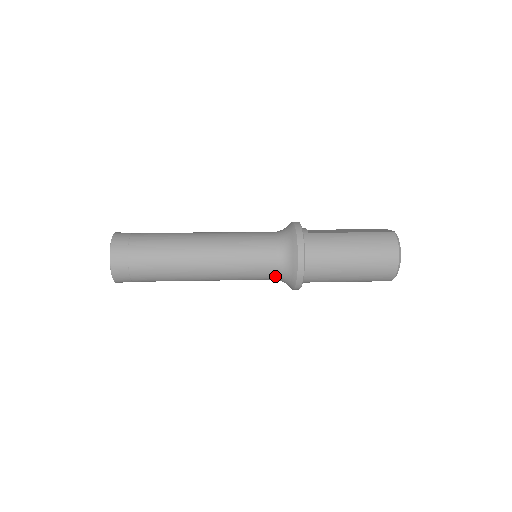
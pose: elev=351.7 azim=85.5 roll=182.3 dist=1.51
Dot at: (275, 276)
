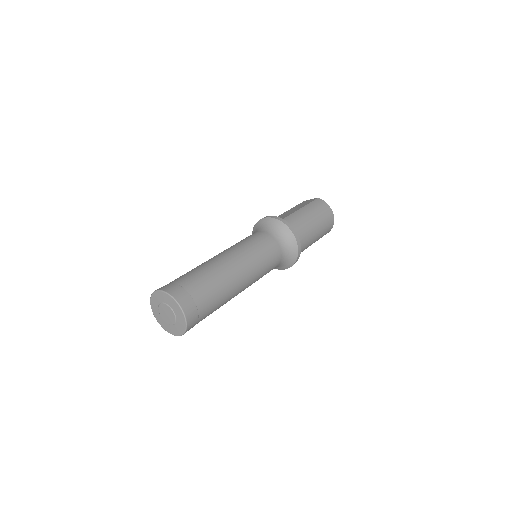
Dot at: (280, 262)
